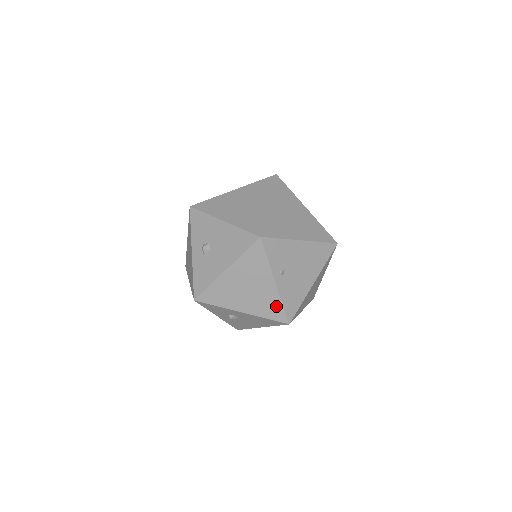
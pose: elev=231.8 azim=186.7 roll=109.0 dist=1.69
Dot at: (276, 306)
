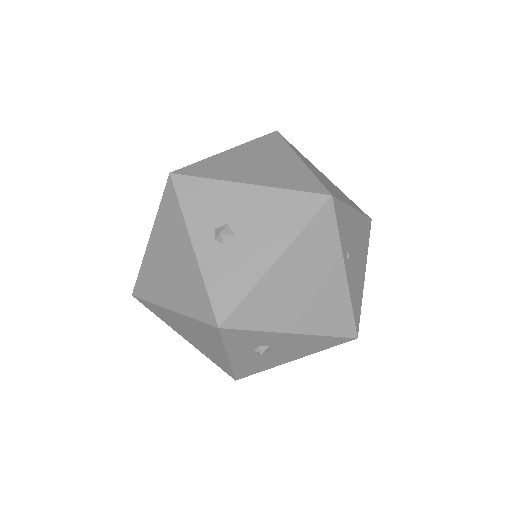
Dot at: (343, 312)
